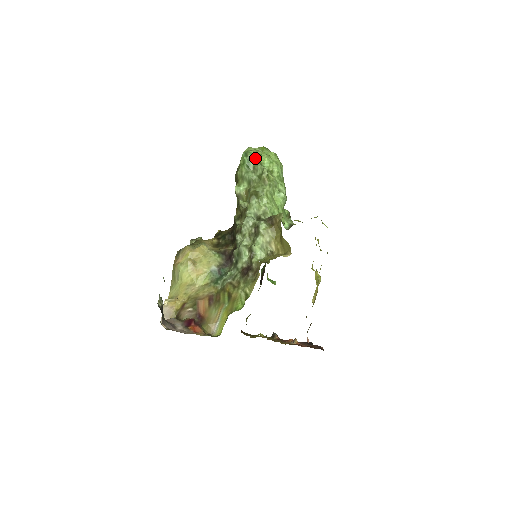
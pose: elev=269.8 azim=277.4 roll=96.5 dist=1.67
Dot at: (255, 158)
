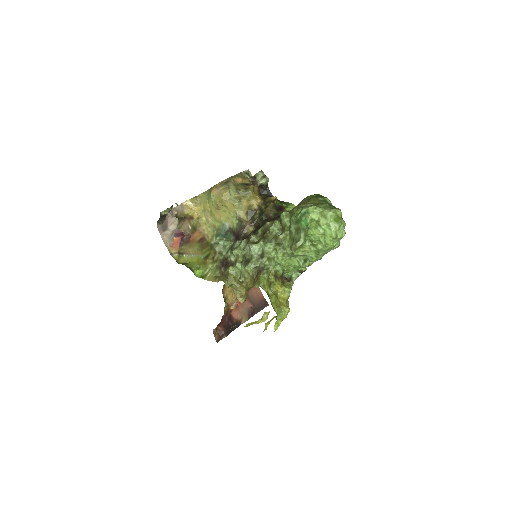
Dot at: (307, 226)
